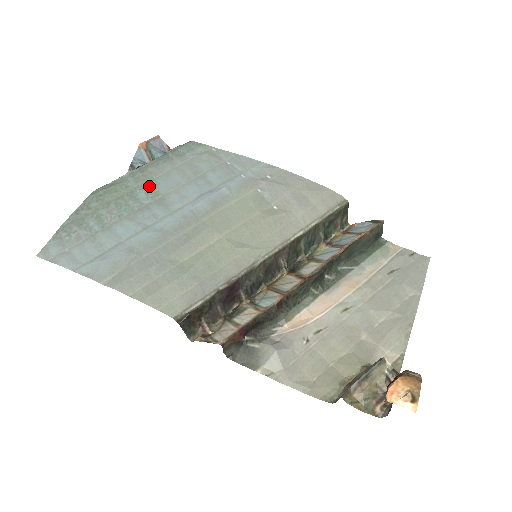
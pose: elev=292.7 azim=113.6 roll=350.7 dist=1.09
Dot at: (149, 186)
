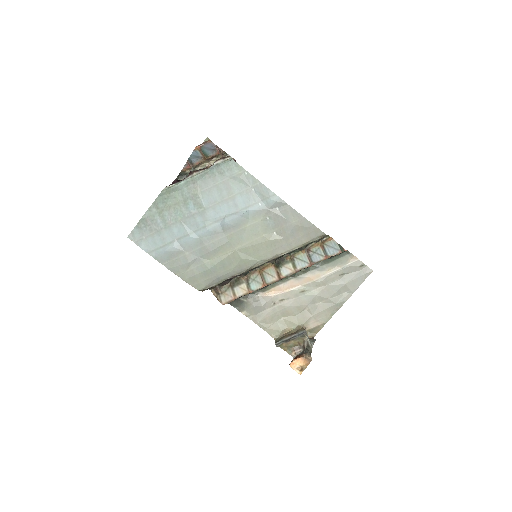
Dot at: (196, 198)
